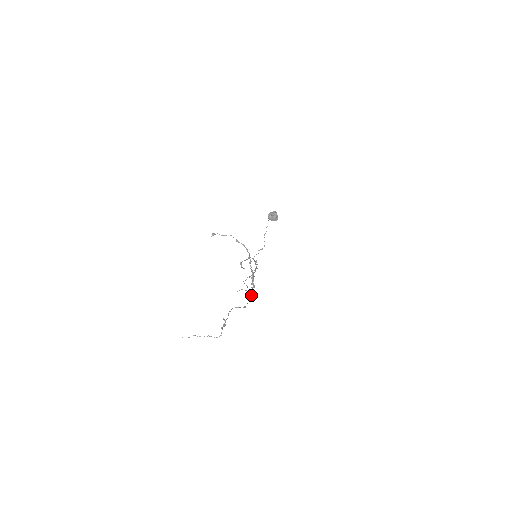
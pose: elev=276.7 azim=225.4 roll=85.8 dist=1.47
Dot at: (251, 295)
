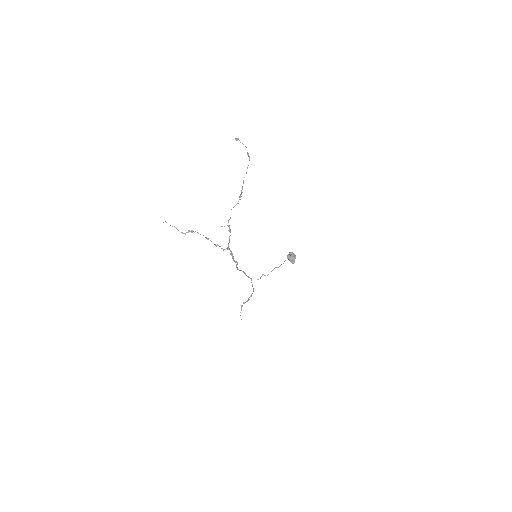
Dot at: (229, 229)
